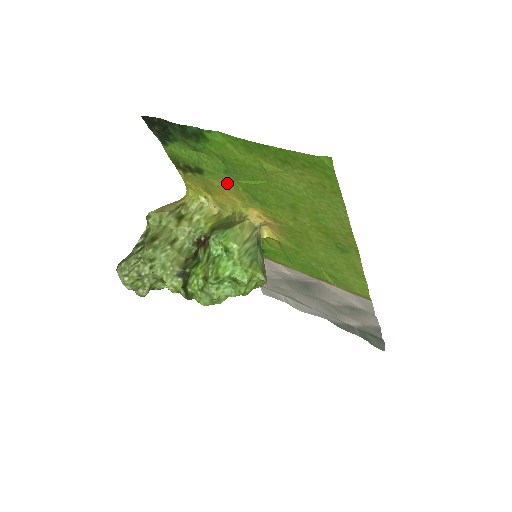
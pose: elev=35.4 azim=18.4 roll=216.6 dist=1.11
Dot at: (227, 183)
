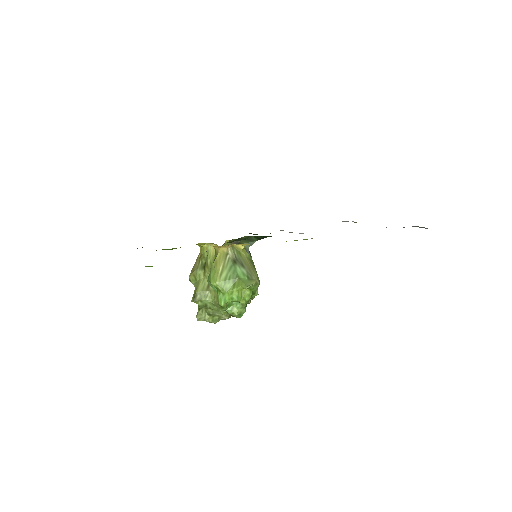
Dot at: occluded
